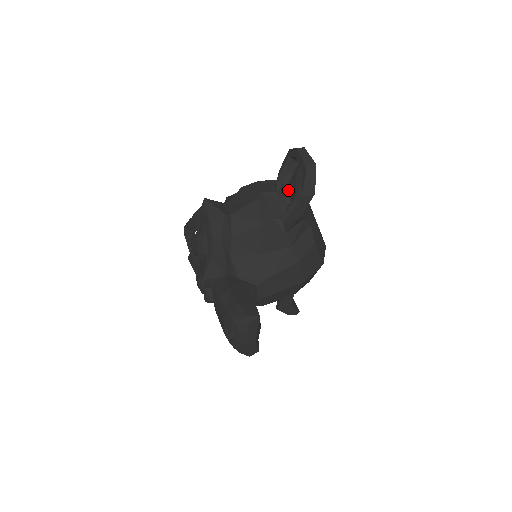
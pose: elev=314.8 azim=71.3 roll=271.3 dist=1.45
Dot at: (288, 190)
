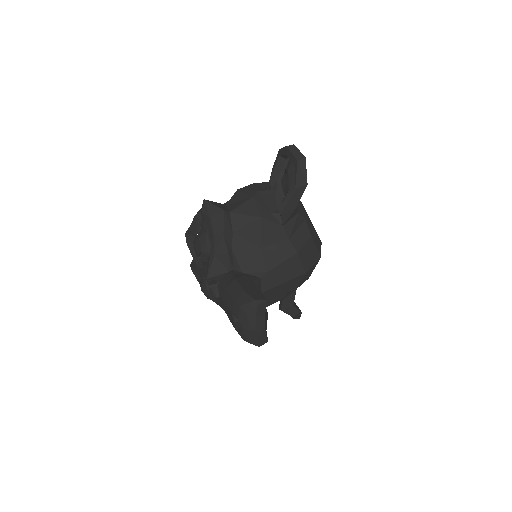
Dot at: (281, 187)
